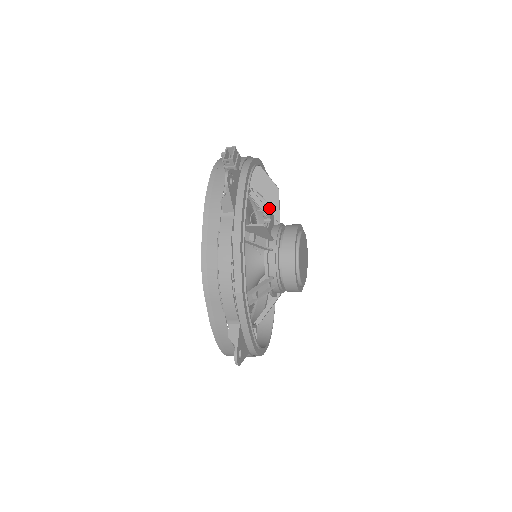
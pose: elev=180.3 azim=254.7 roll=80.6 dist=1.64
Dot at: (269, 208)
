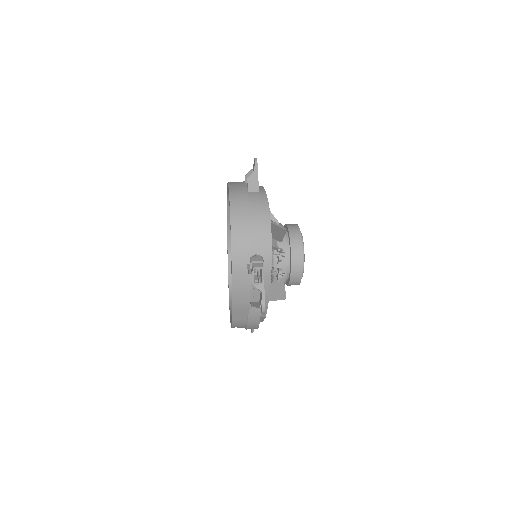
Dot at: (281, 258)
